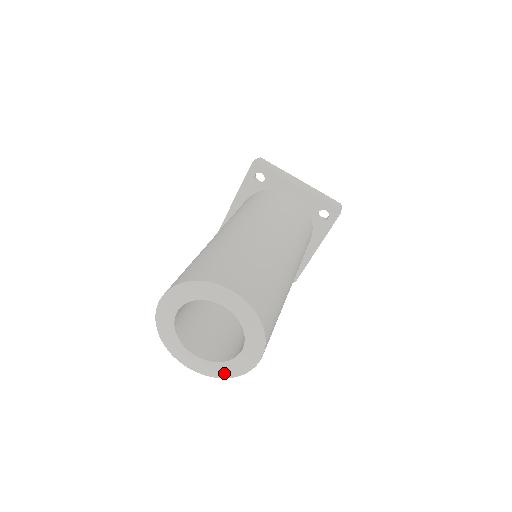
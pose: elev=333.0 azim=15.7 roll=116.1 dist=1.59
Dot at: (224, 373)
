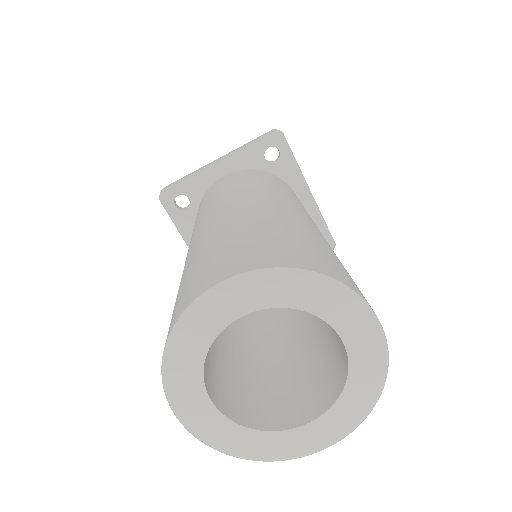
Dot at: (242, 448)
